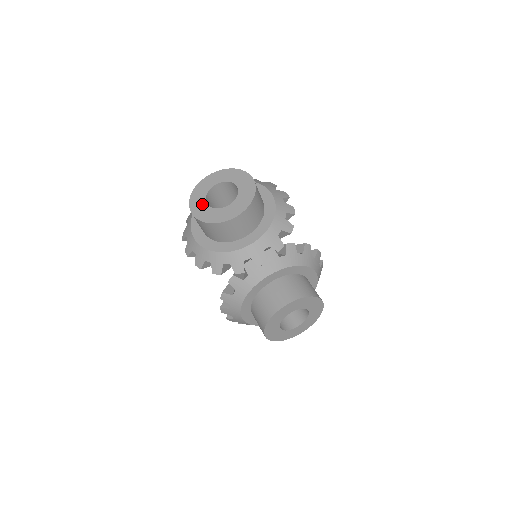
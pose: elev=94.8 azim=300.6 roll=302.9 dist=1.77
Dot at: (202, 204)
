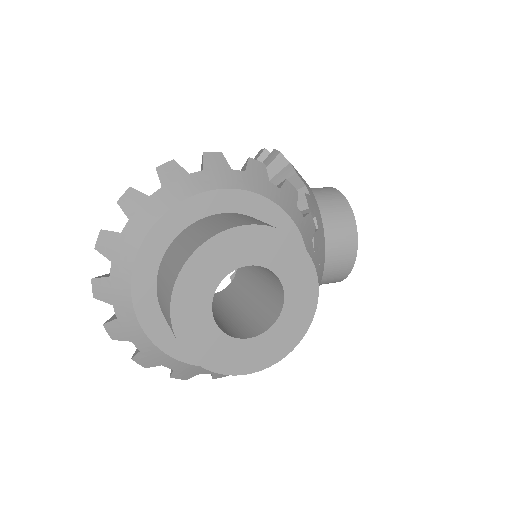
Dot at: (245, 348)
